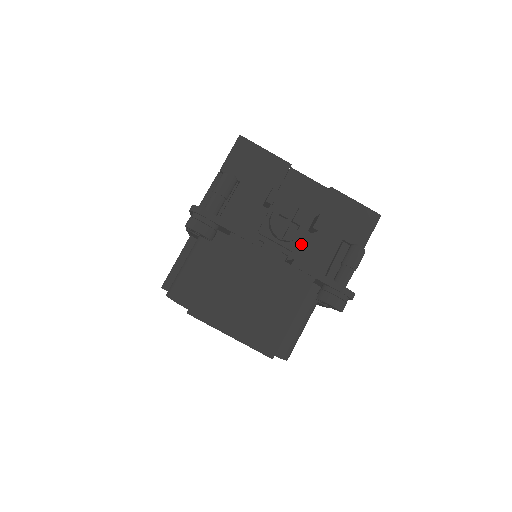
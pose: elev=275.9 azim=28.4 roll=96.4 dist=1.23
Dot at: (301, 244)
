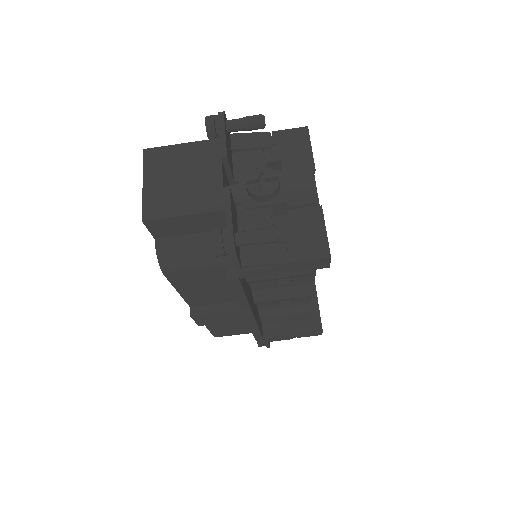
Dot at: (257, 211)
